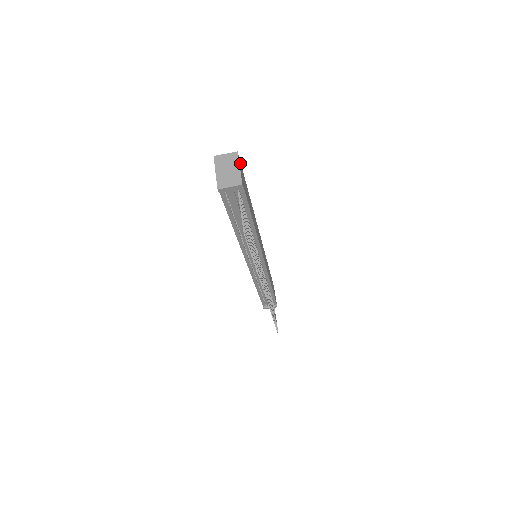
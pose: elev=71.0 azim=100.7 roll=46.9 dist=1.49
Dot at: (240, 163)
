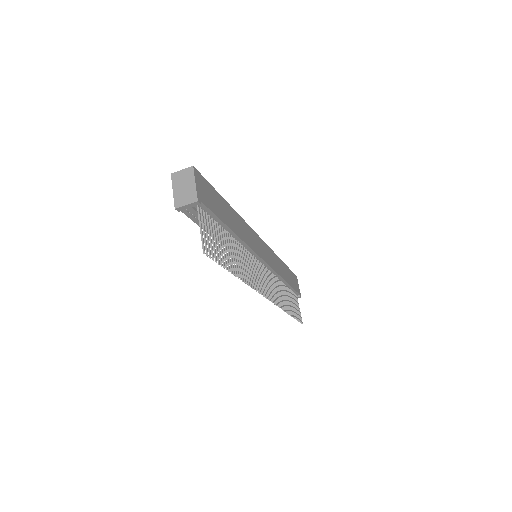
Dot at: (200, 176)
